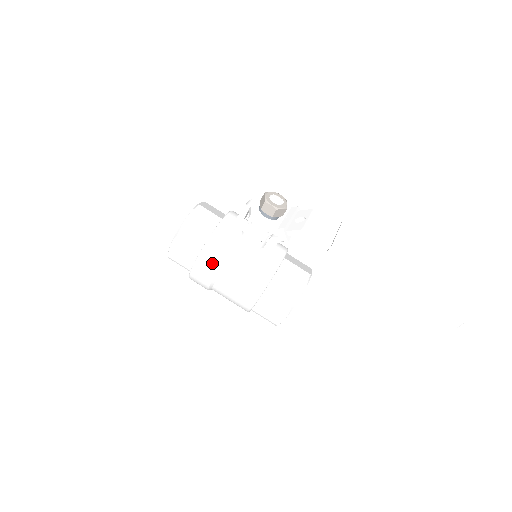
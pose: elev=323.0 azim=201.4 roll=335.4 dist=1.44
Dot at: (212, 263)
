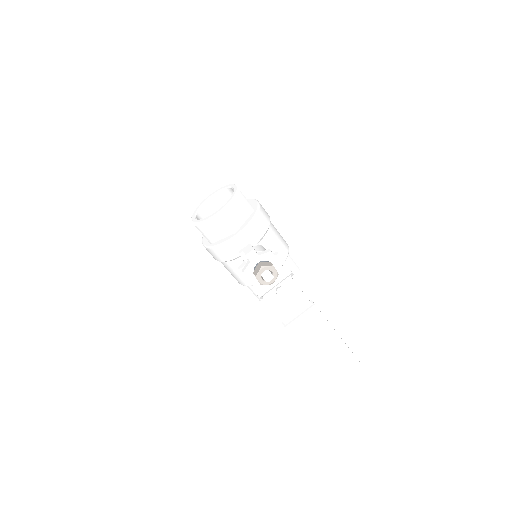
Dot at: (214, 256)
